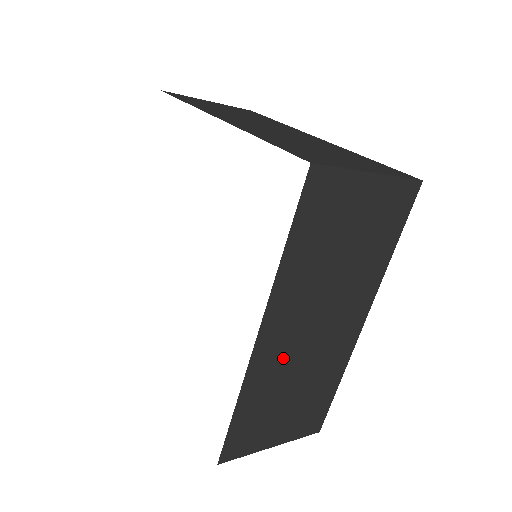
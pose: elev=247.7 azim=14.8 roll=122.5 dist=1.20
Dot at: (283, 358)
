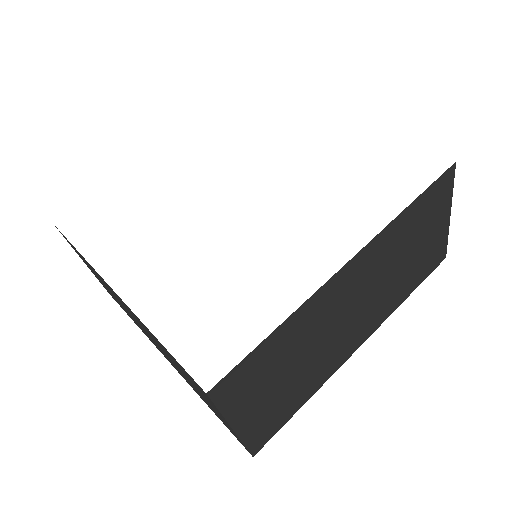
Dot at: (329, 313)
